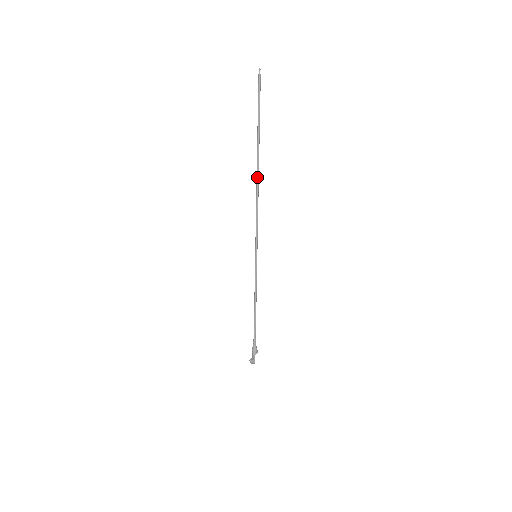
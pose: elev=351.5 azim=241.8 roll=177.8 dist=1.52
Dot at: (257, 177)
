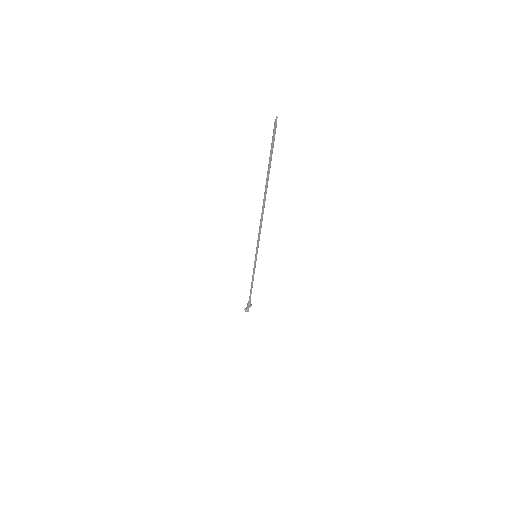
Dot at: (263, 206)
